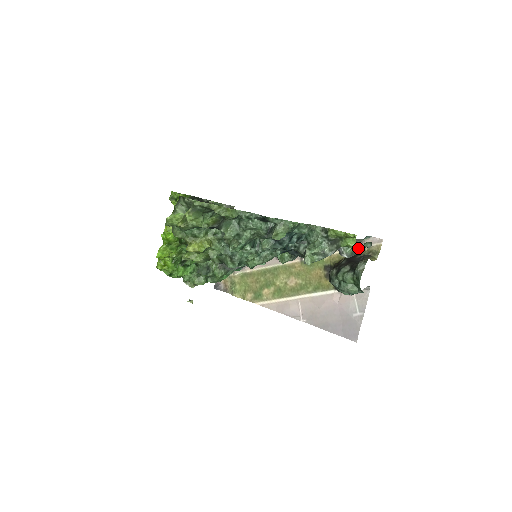
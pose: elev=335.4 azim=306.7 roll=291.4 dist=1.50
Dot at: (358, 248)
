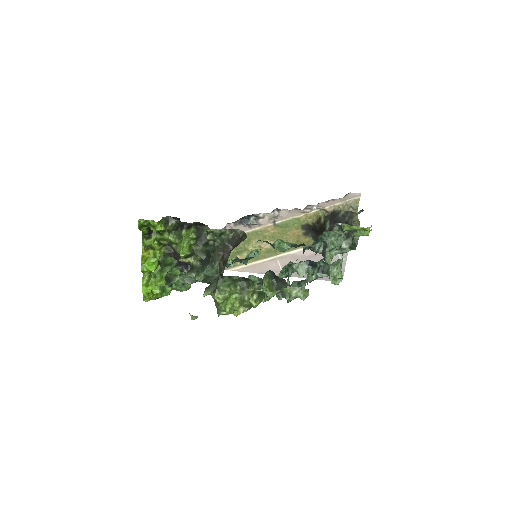
Dot at: occluded
